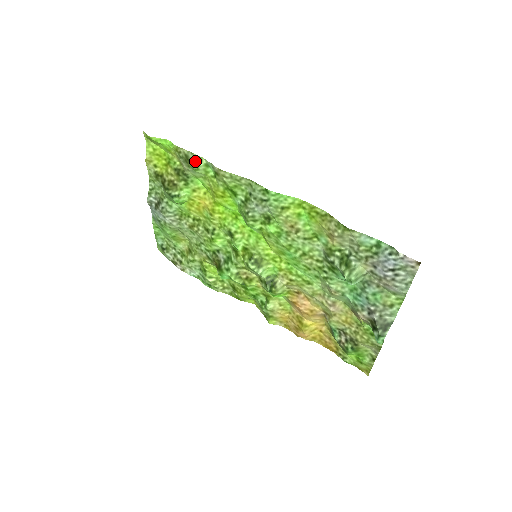
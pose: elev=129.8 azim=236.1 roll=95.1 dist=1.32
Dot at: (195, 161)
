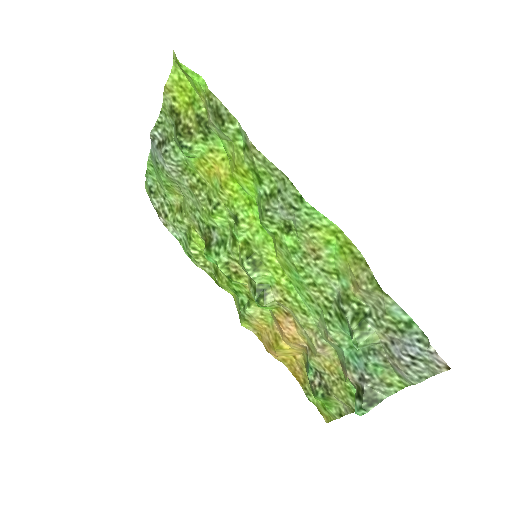
Dot at: (226, 120)
